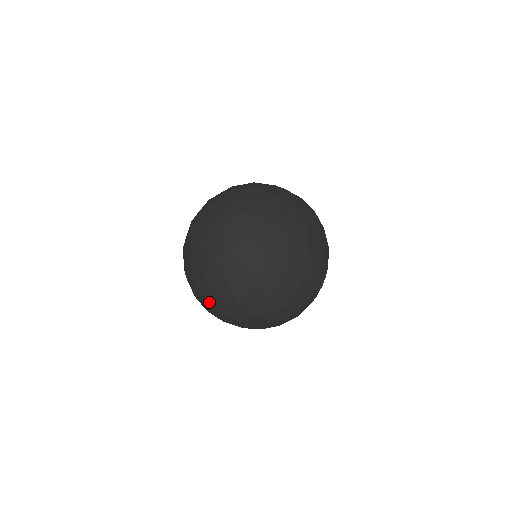
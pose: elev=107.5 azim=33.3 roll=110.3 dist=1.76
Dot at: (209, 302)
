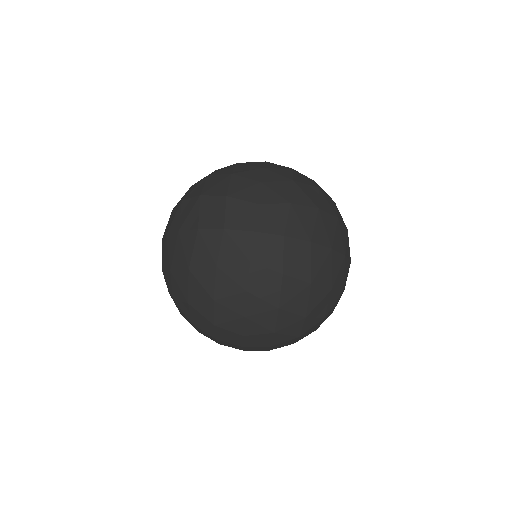
Dot at: (275, 322)
